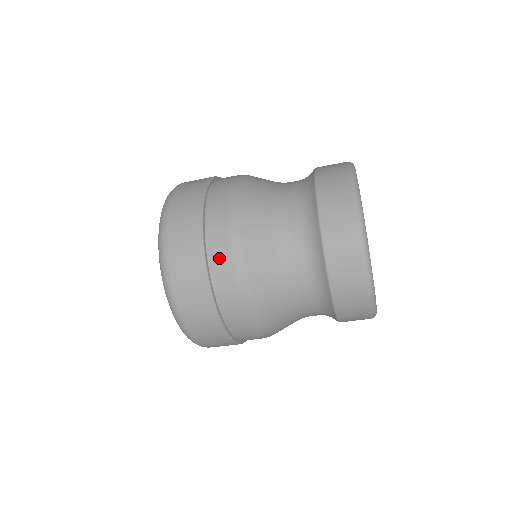
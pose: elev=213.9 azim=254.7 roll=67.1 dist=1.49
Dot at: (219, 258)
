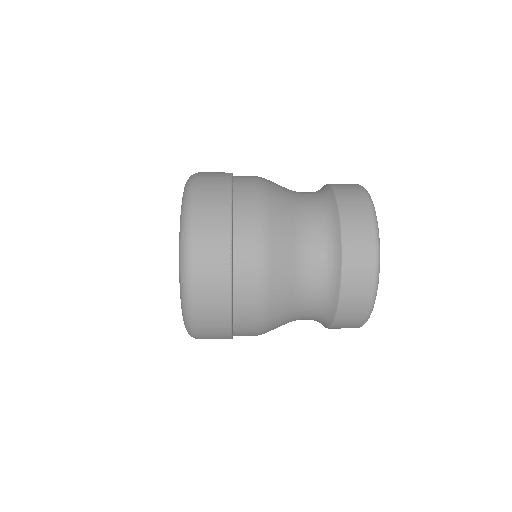
Dot at: (244, 333)
